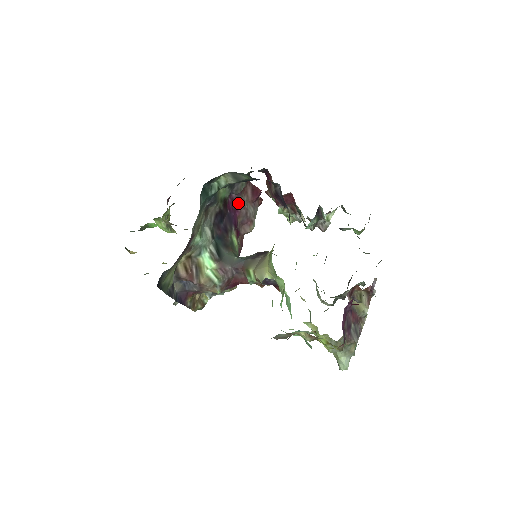
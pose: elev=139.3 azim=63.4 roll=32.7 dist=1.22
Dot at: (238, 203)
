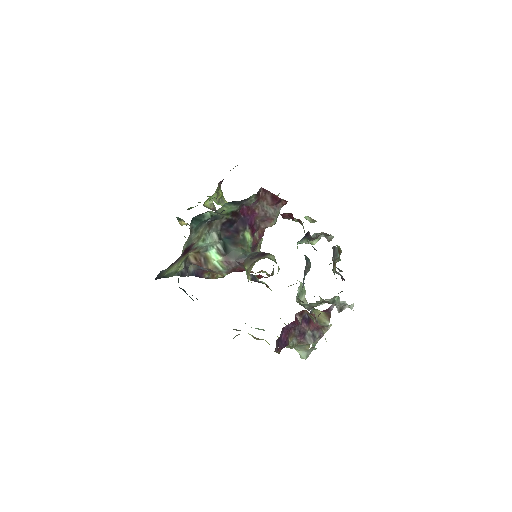
Dot at: (256, 208)
